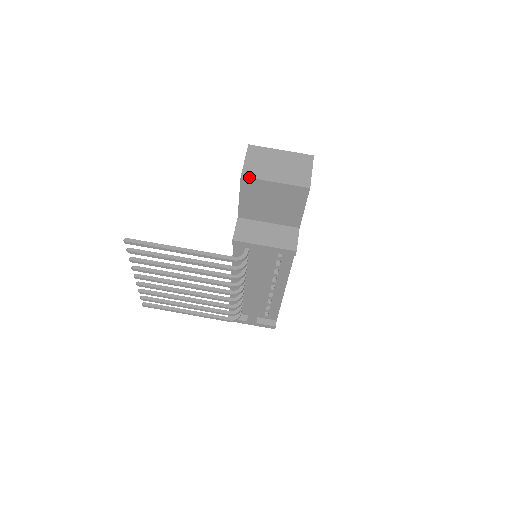
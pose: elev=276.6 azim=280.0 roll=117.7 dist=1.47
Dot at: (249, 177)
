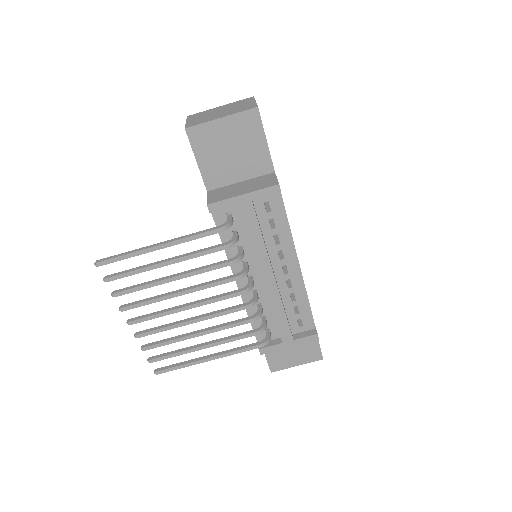
Dot at: (193, 125)
